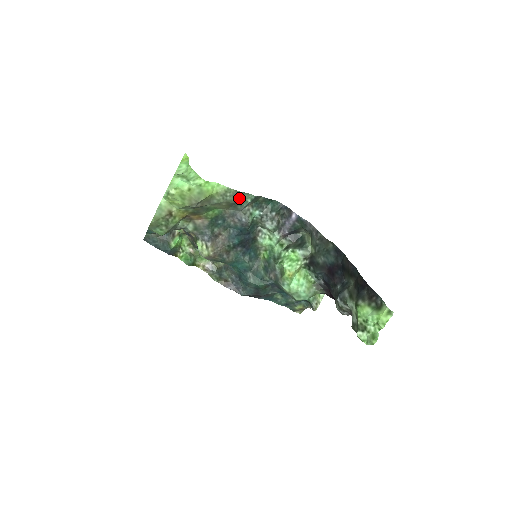
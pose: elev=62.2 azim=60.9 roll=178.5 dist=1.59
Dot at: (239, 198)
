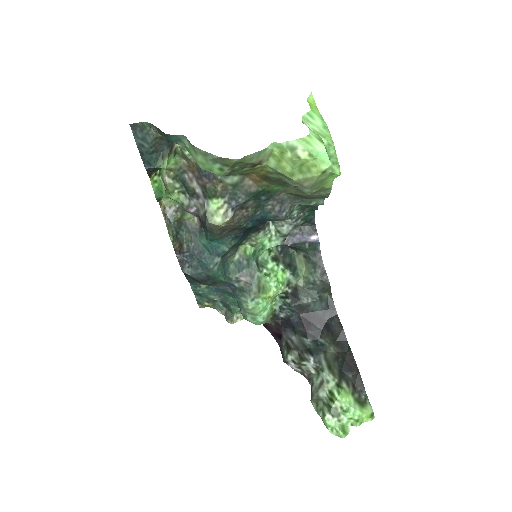
Dot at: (314, 197)
